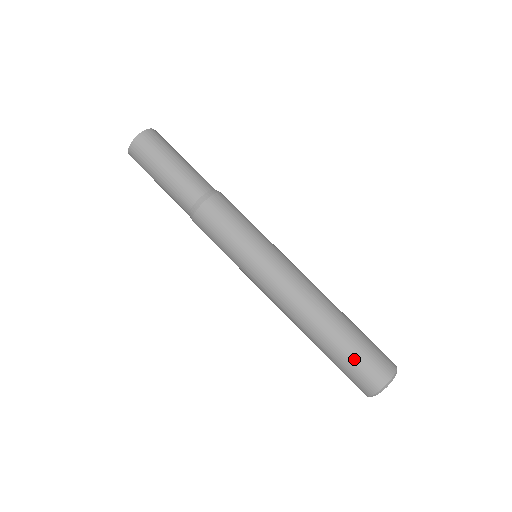
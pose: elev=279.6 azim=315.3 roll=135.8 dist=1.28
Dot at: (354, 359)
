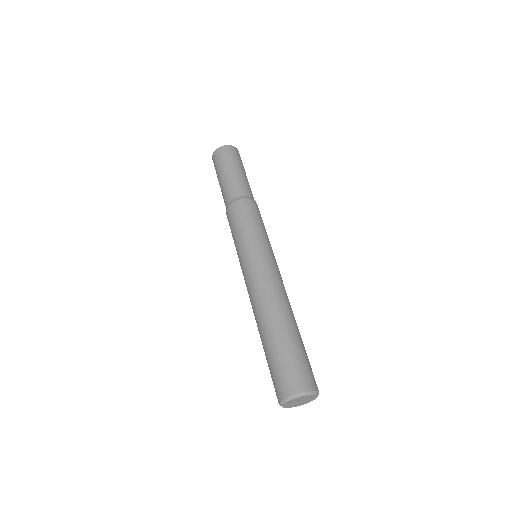
Dot at: (296, 356)
